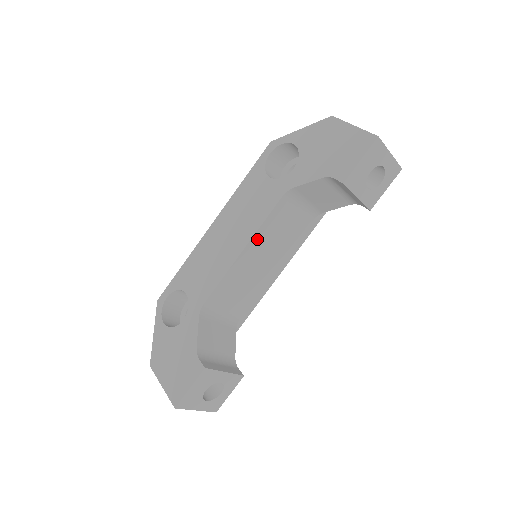
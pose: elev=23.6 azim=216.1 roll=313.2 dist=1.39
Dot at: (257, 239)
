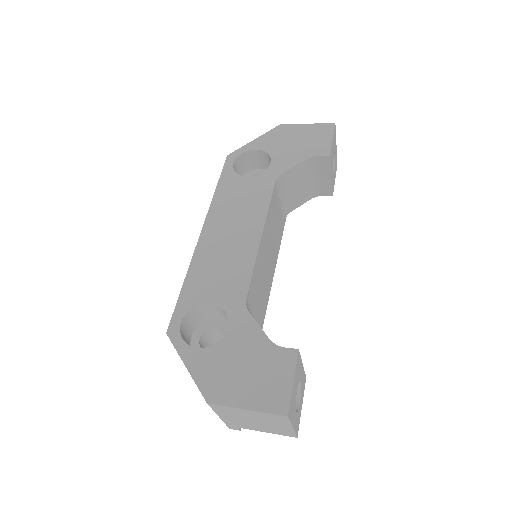
Dot at: (266, 225)
